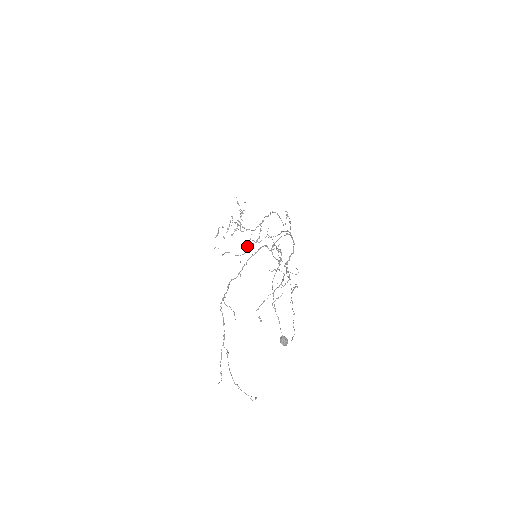
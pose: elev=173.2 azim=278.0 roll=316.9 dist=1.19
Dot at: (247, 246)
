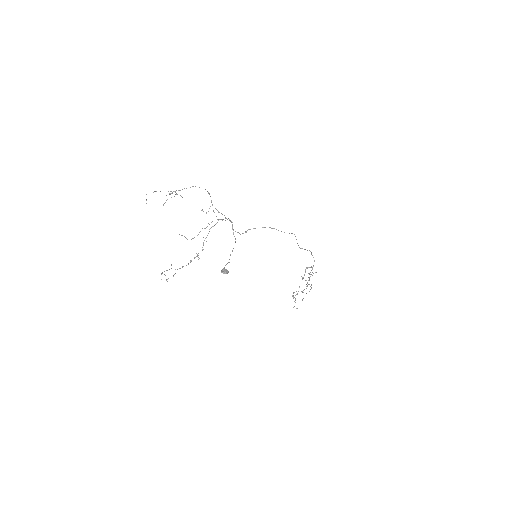
Dot at: (299, 287)
